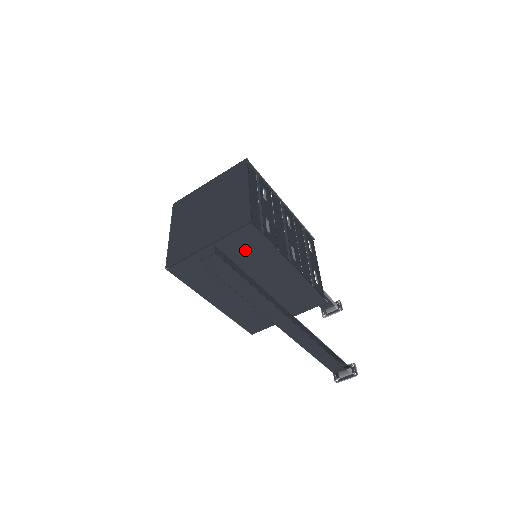
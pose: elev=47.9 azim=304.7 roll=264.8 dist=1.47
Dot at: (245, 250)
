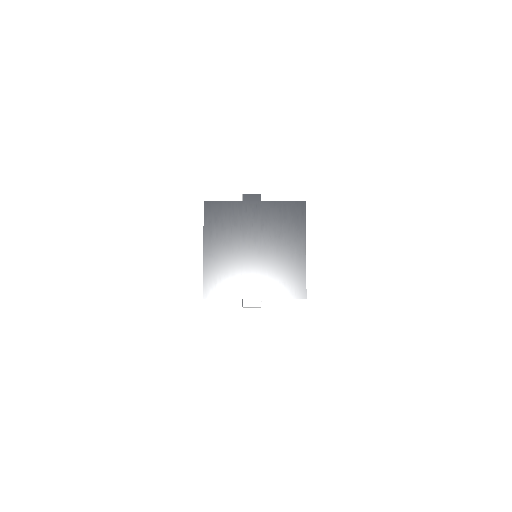
Dot at: occluded
